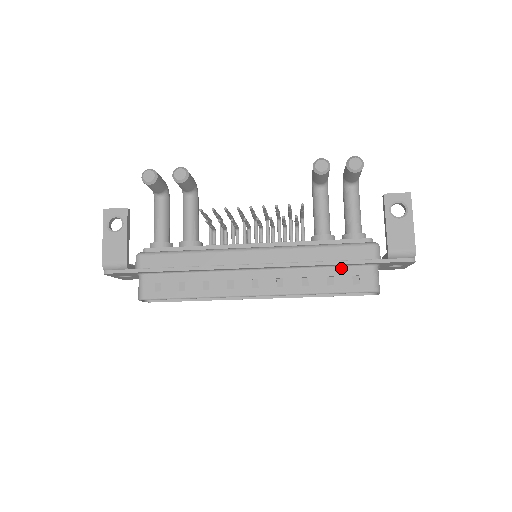
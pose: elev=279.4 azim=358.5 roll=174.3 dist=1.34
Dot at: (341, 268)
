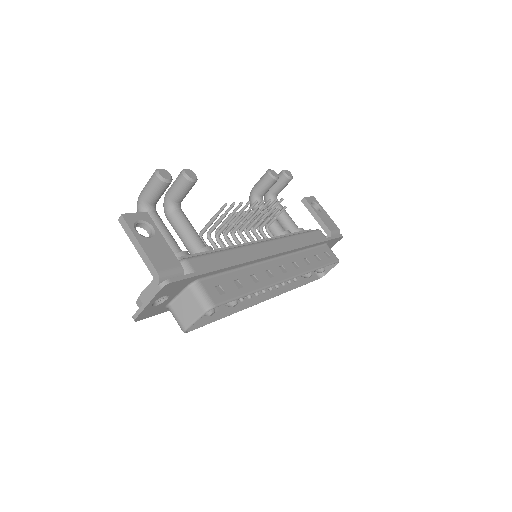
Dot at: (316, 248)
